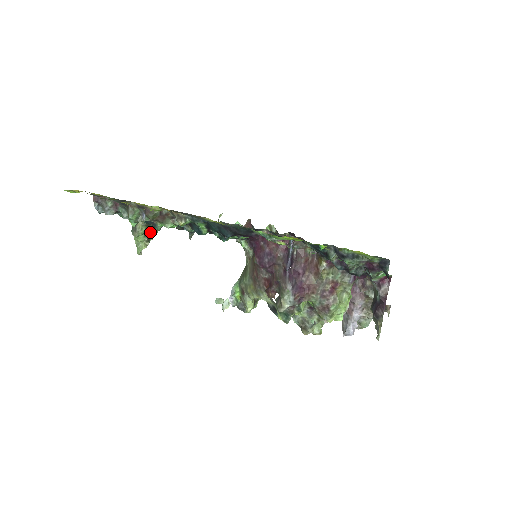
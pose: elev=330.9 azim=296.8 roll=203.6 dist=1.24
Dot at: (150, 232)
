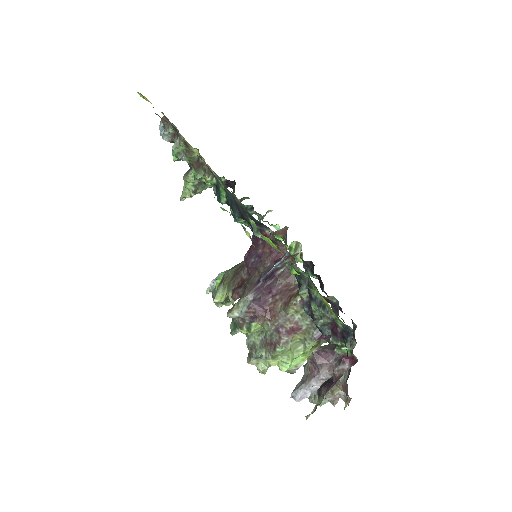
Dot at: (201, 186)
